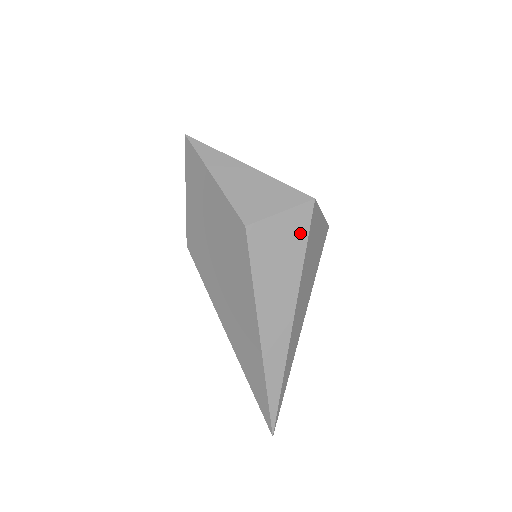
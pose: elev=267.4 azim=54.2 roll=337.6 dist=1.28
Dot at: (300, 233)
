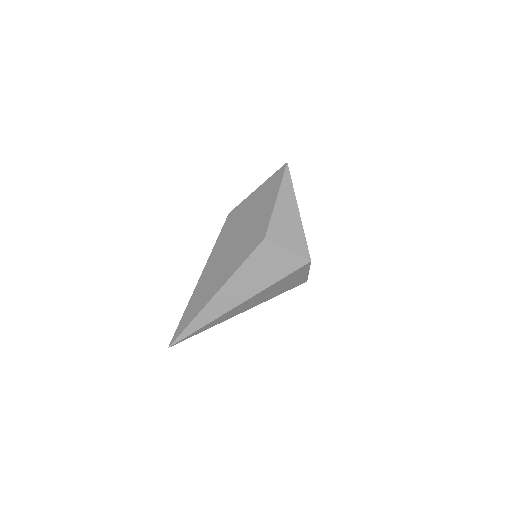
Dot at: (287, 269)
